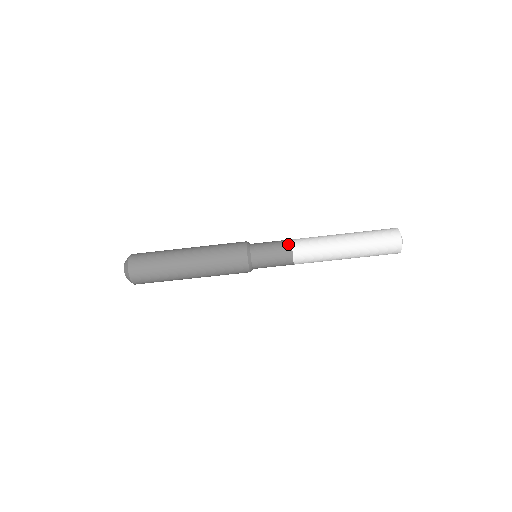
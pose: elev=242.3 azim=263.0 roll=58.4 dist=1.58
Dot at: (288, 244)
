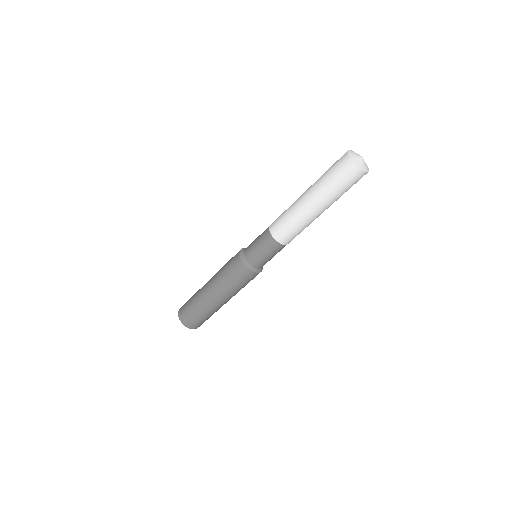
Dot at: (275, 244)
